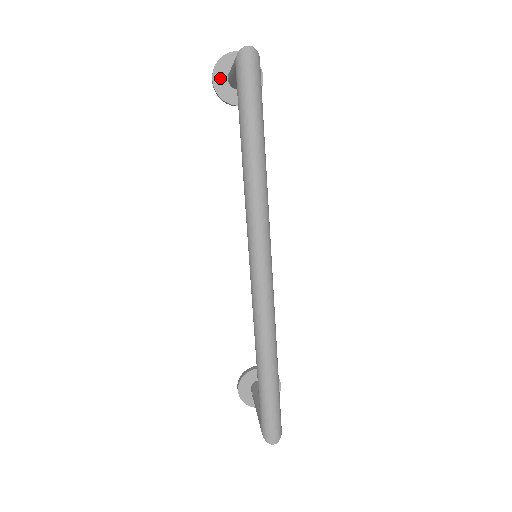
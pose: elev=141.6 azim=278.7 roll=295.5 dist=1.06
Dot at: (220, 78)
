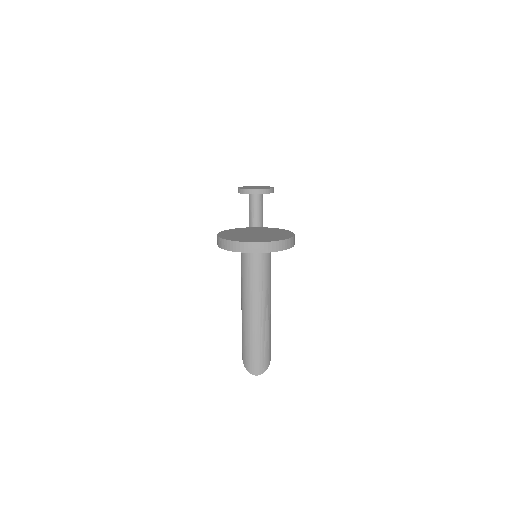
Dot at: occluded
